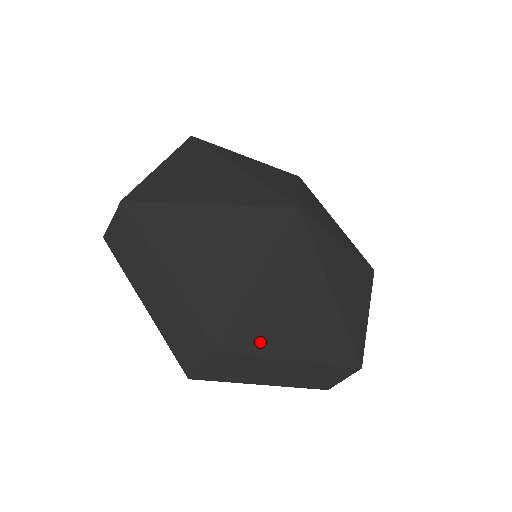
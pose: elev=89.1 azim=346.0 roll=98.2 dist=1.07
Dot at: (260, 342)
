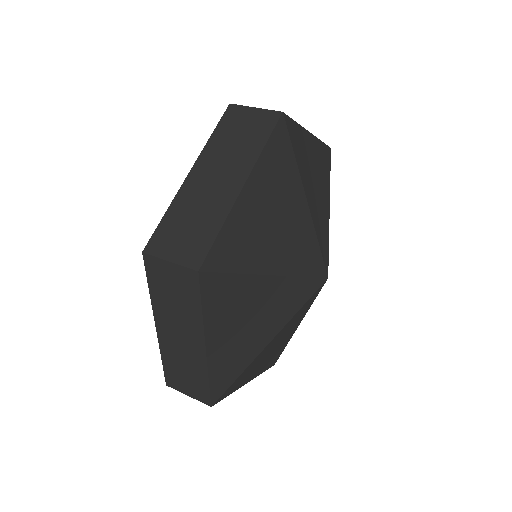
Dot at: (215, 306)
